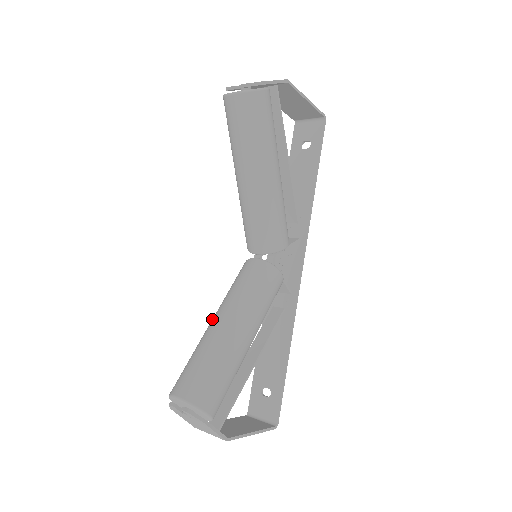
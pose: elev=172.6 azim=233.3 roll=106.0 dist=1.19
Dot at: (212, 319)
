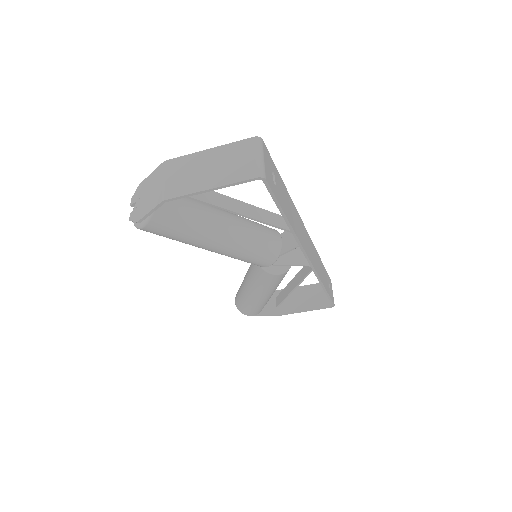
Dot at: occluded
